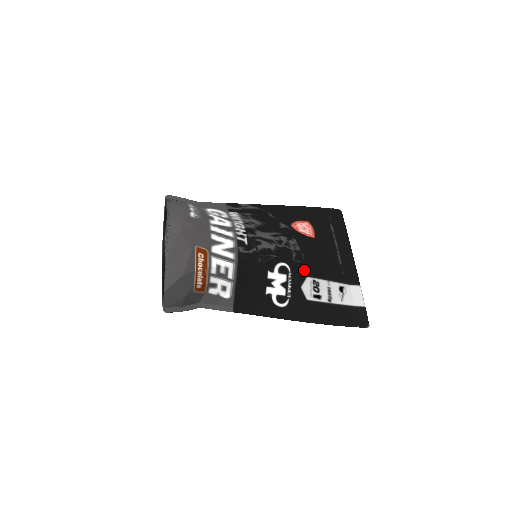
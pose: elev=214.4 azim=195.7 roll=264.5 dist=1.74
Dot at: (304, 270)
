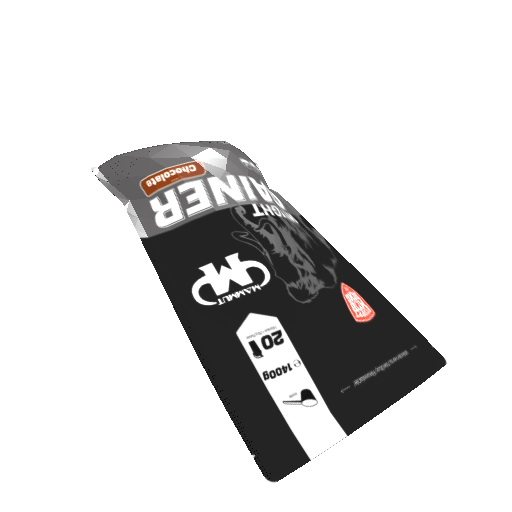
Dot at: (284, 308)
